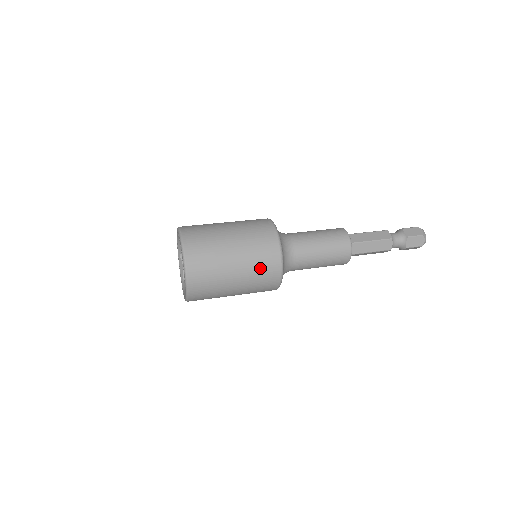
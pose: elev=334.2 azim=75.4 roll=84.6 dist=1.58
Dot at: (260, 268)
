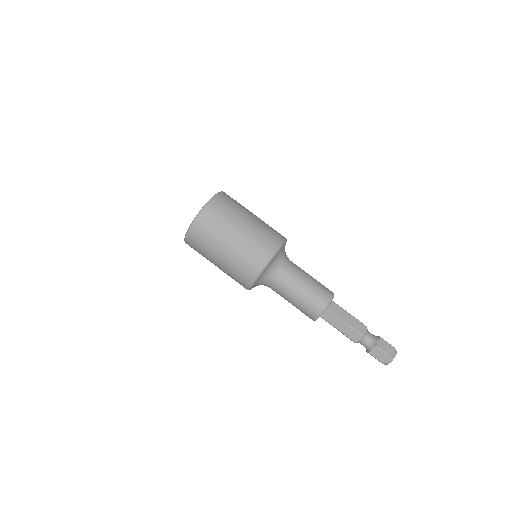
Dot at: (242, 263)
